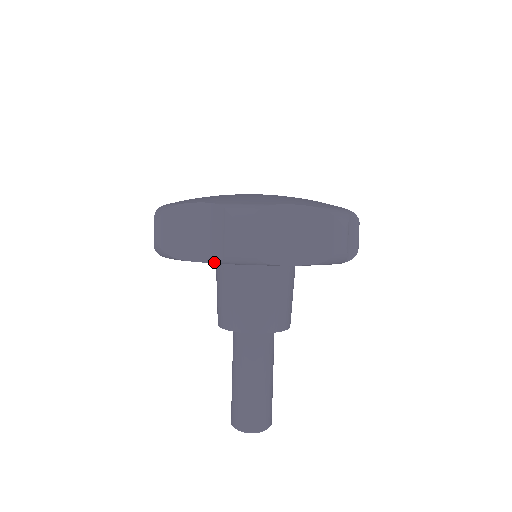
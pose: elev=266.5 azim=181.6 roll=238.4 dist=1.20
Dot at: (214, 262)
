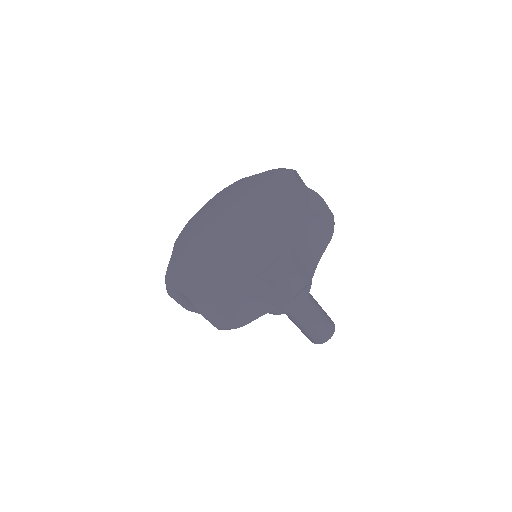
Dot at: occluded
